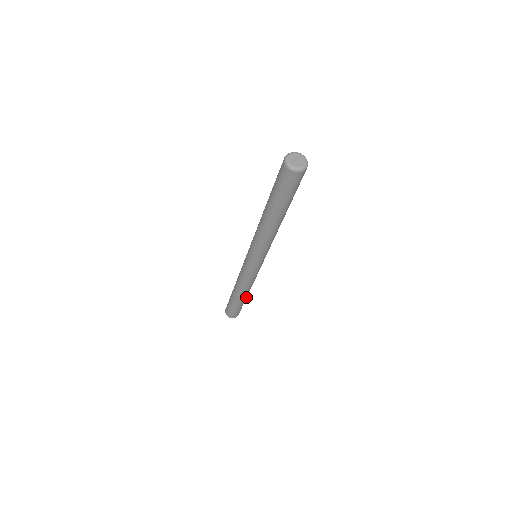
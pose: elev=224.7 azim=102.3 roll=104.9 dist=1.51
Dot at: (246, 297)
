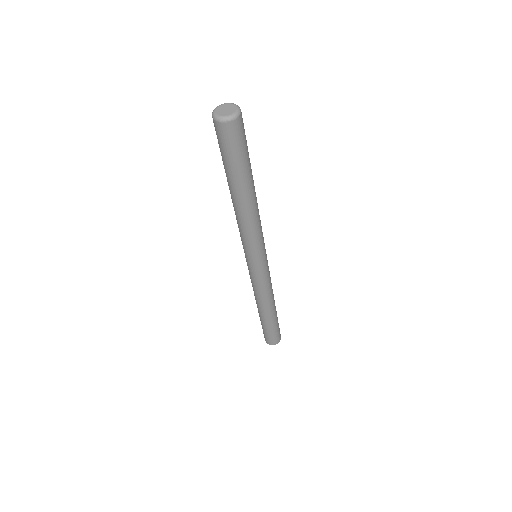
Dot at: (275, 312)
